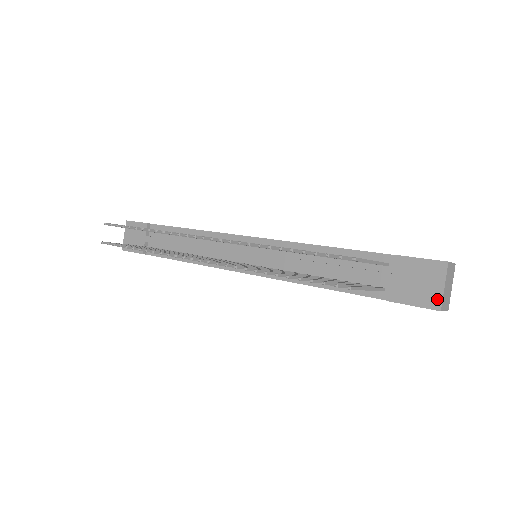
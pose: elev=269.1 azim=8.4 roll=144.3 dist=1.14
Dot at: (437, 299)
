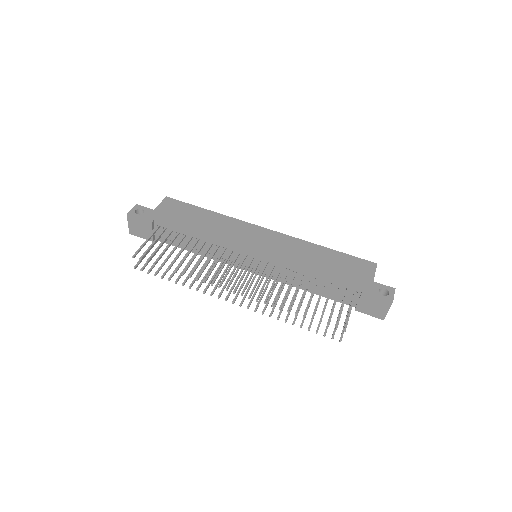
Dot at: (383, 316)
